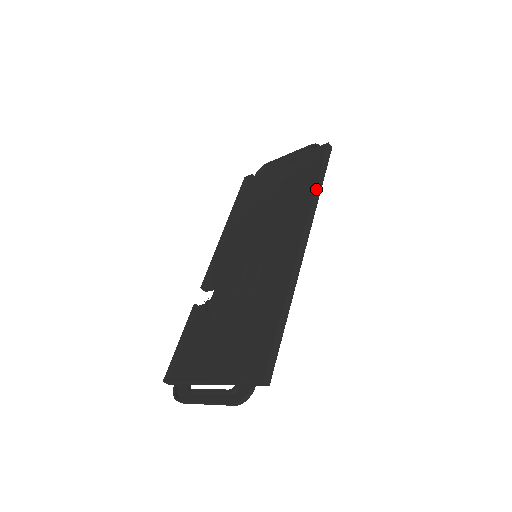
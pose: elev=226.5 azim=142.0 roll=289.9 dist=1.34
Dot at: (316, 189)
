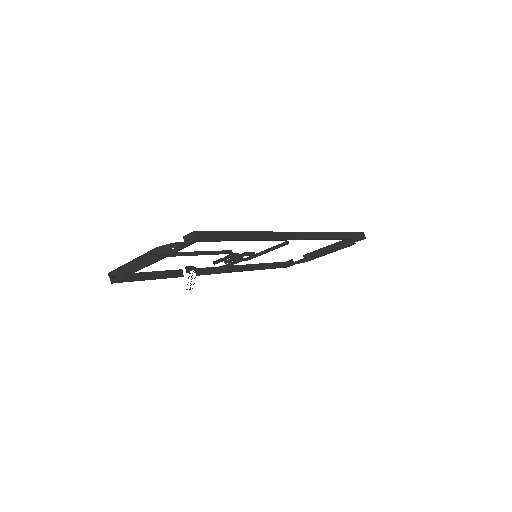
Dot at: (334, 233)
